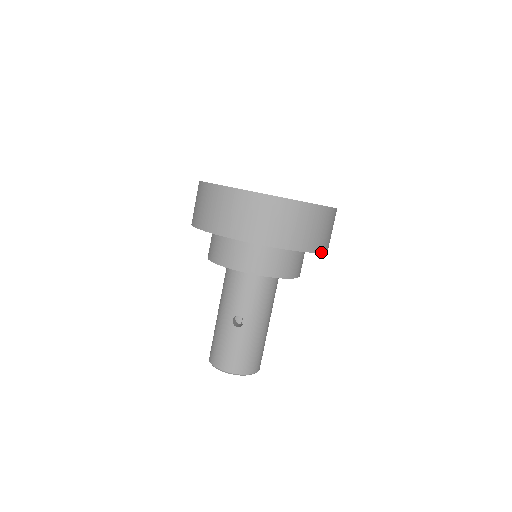
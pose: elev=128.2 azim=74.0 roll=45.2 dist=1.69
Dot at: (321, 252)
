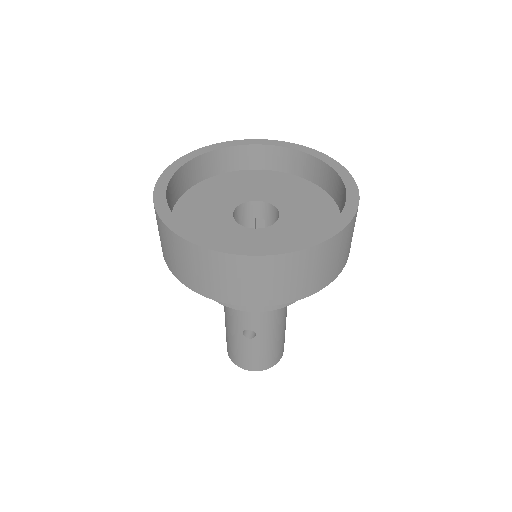
Dot at: (341, 271)
